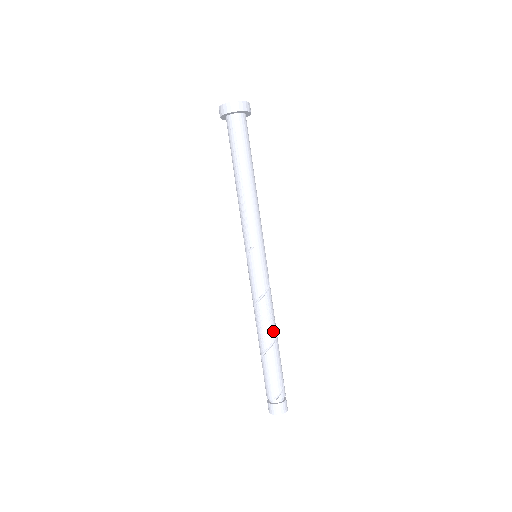
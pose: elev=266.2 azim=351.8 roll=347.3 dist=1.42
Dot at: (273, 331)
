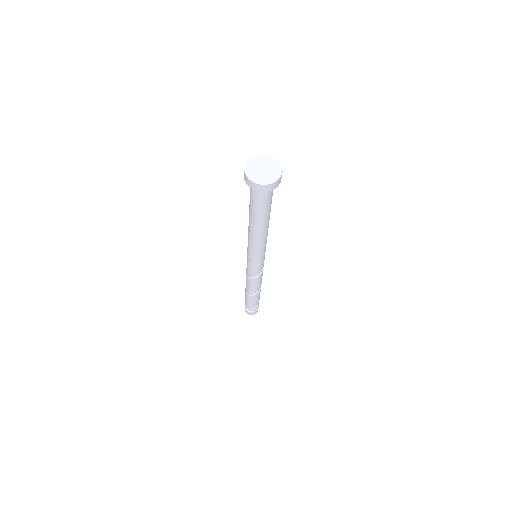
Dot at: (254, 291)
